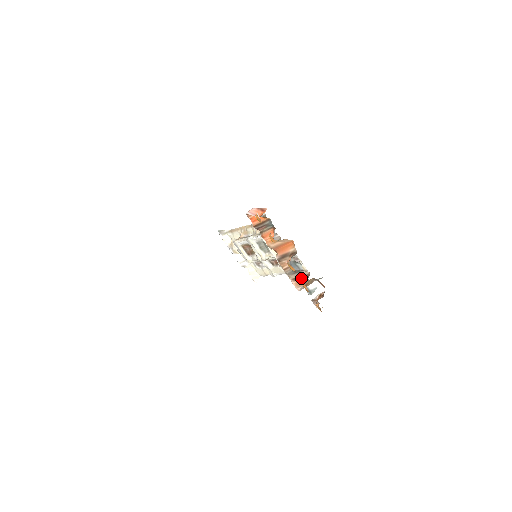
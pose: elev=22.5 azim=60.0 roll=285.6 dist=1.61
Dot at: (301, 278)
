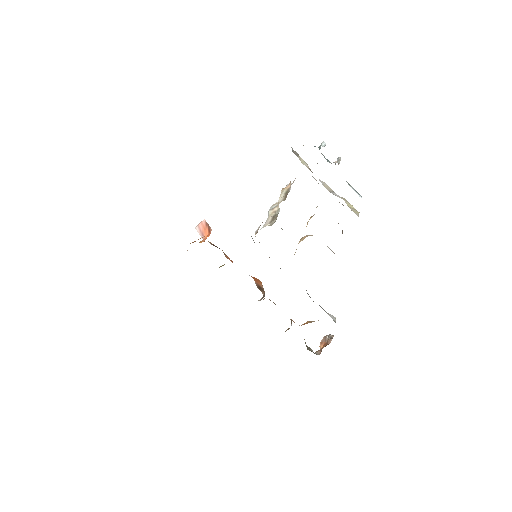
Dot at: occluded
